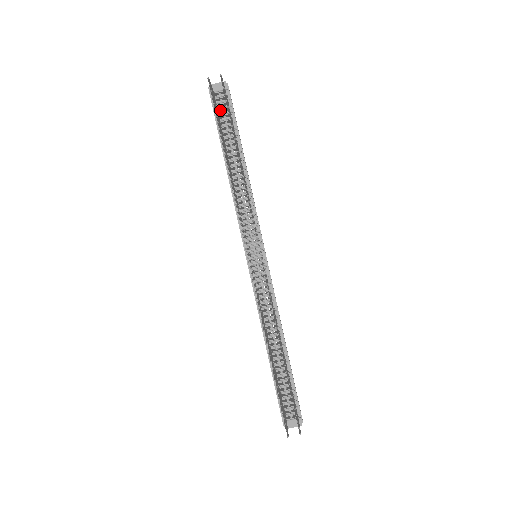
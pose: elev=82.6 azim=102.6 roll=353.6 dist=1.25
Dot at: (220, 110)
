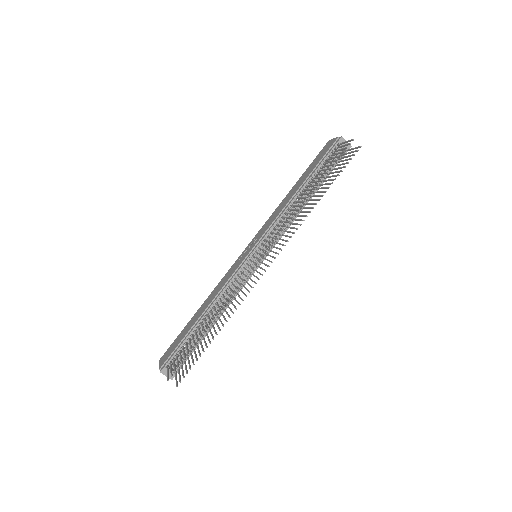
Dot at: (331, 157)
